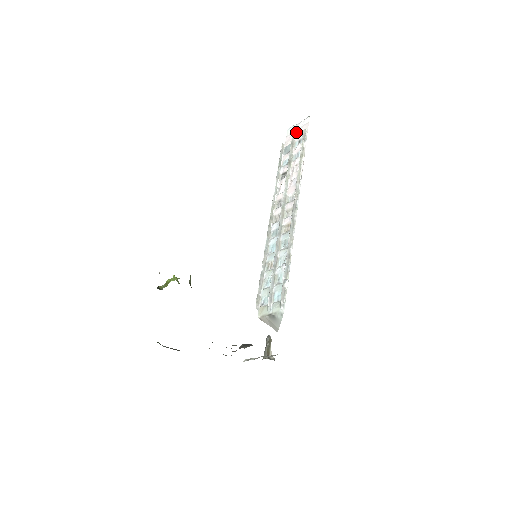
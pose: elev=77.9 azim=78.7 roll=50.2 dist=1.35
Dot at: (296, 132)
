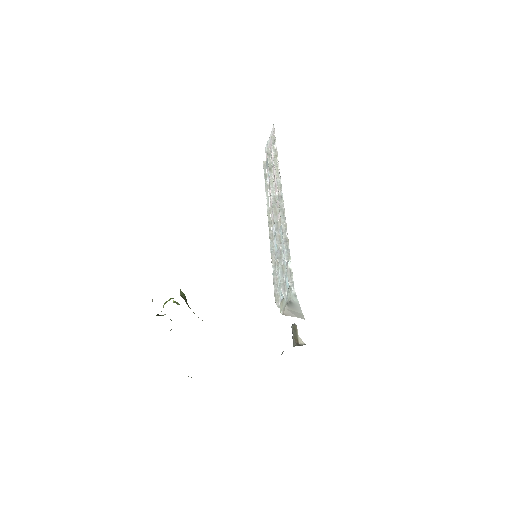
Dot at: (269, 144)
